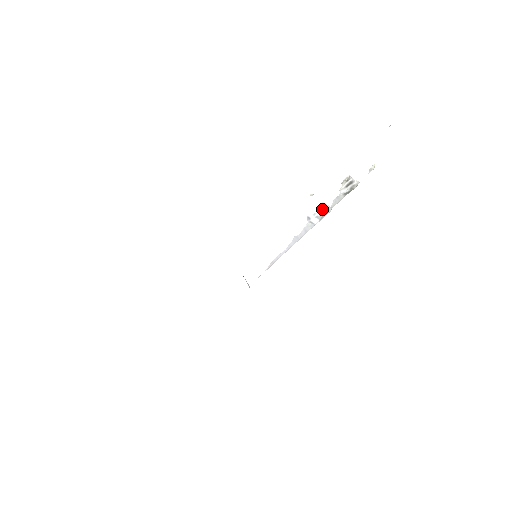
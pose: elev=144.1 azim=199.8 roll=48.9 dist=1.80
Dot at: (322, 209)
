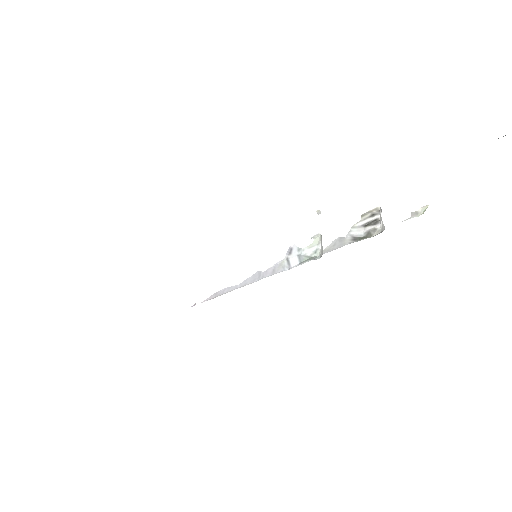
Dot at: (312, 246)
